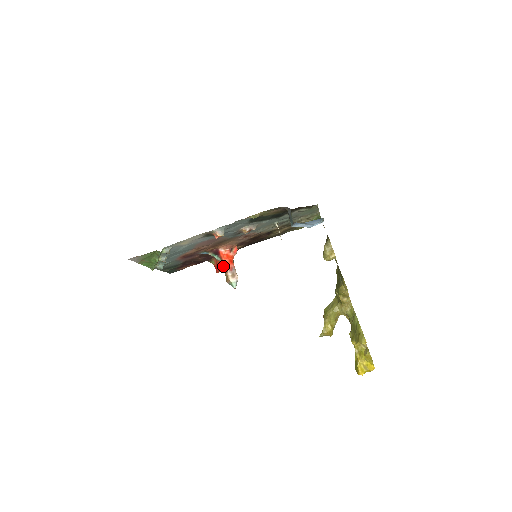
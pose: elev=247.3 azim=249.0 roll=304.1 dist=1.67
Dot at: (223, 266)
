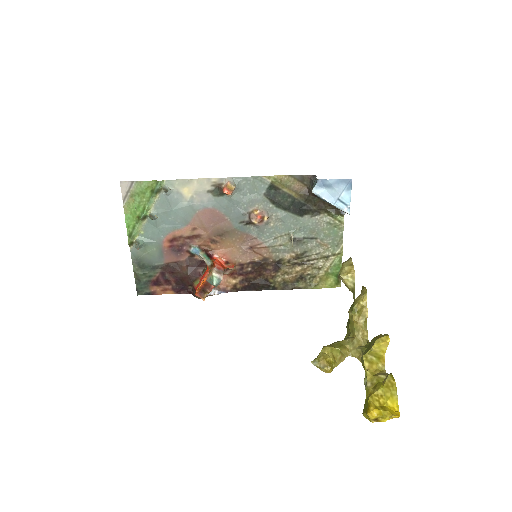
Dot at: occluded
